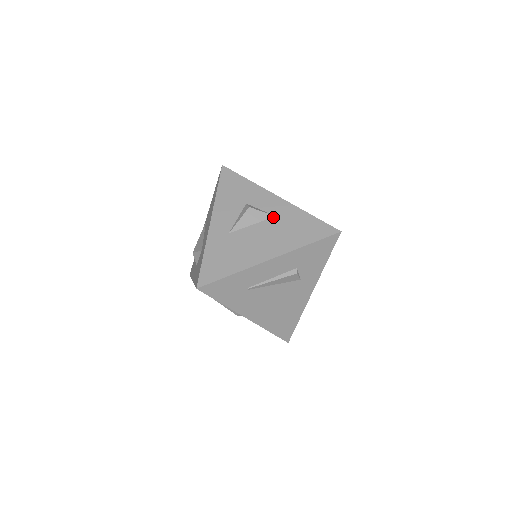
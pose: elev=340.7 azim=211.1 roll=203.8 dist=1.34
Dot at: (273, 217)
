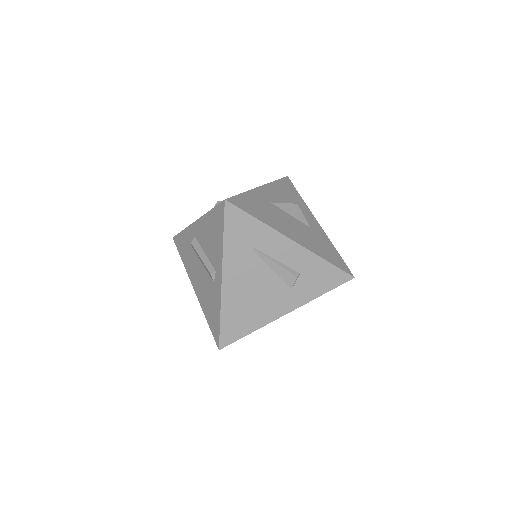
Dot at: (309, 226)
